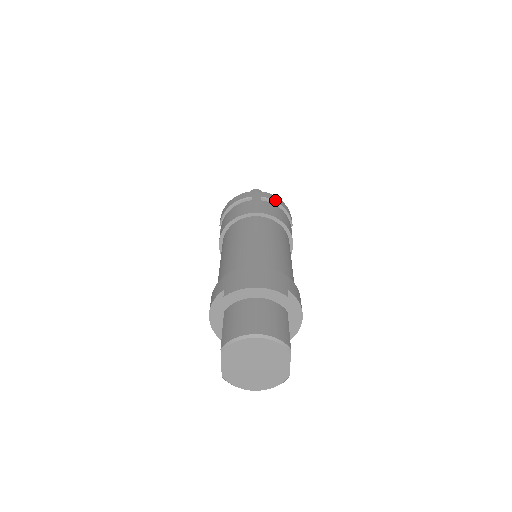
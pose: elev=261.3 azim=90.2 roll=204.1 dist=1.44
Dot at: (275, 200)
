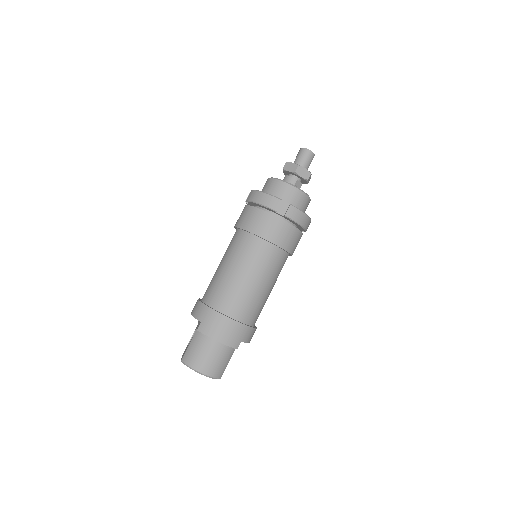
Dot at: (297, 220)
